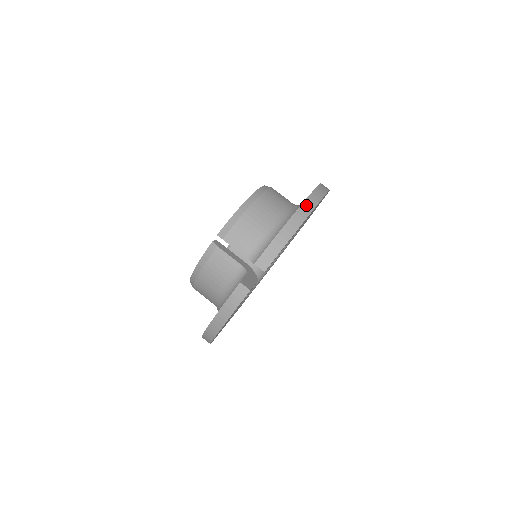
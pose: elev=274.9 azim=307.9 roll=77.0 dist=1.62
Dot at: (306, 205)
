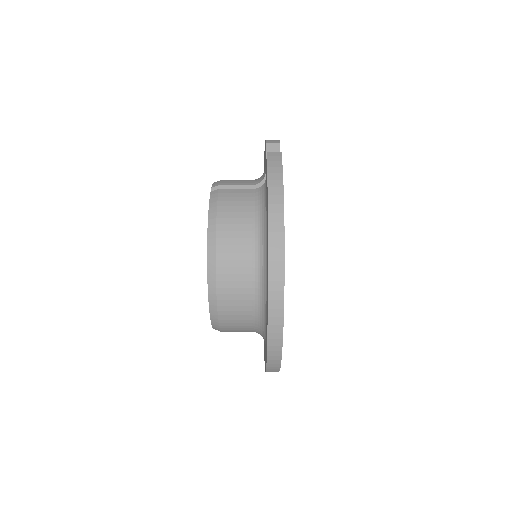
Dot at: occluded
